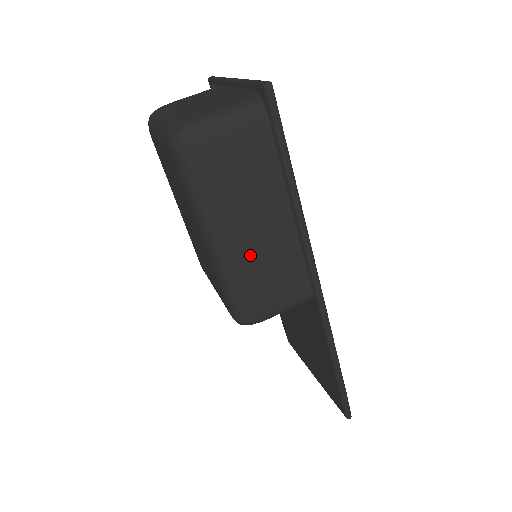
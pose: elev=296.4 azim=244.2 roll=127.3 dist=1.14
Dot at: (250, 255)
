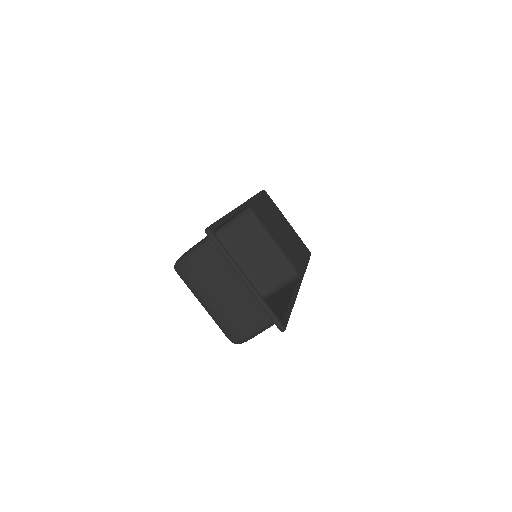
Dot at: occluded
